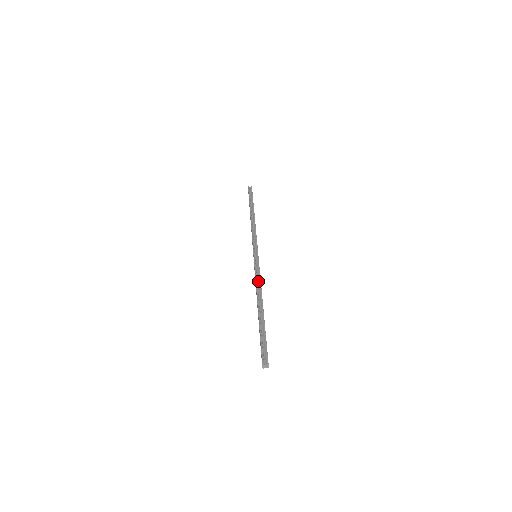
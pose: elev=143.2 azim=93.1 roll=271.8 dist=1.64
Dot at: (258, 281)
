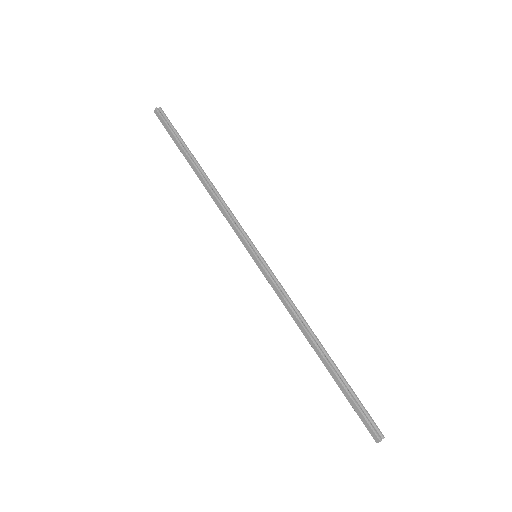
Dot at: (291, 304)
